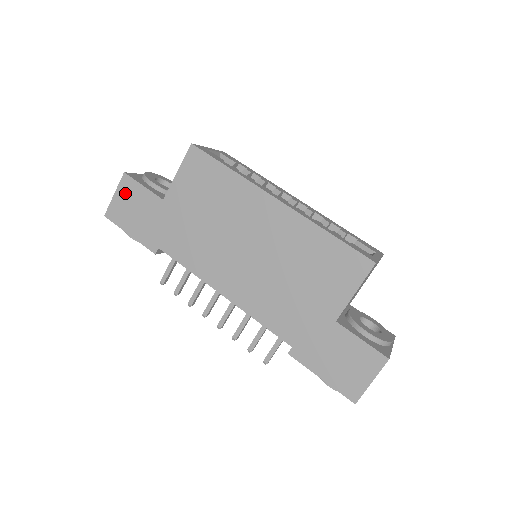
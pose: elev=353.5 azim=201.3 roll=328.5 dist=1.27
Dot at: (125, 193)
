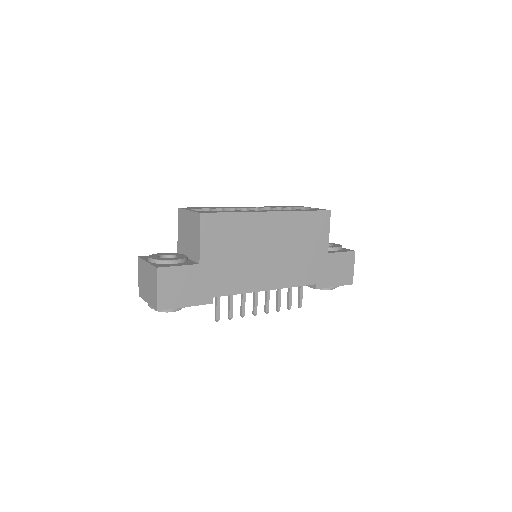
Dot at: (166, 282)
